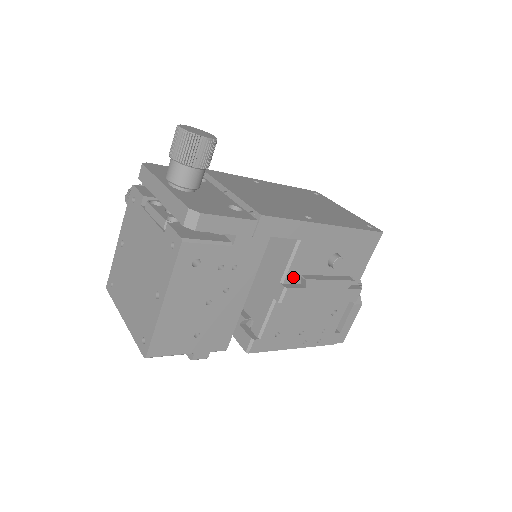
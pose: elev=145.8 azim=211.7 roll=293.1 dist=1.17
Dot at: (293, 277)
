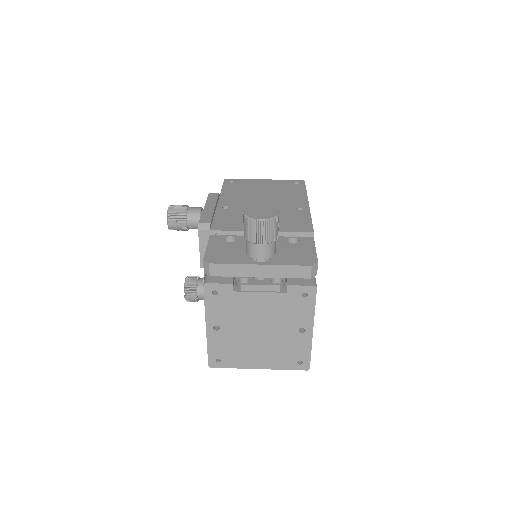
Dot at: occluded
